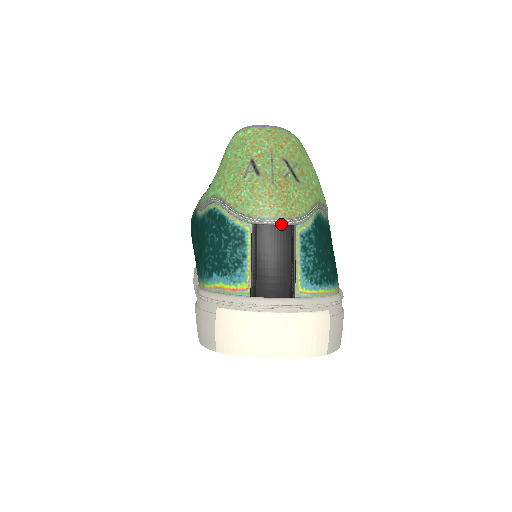
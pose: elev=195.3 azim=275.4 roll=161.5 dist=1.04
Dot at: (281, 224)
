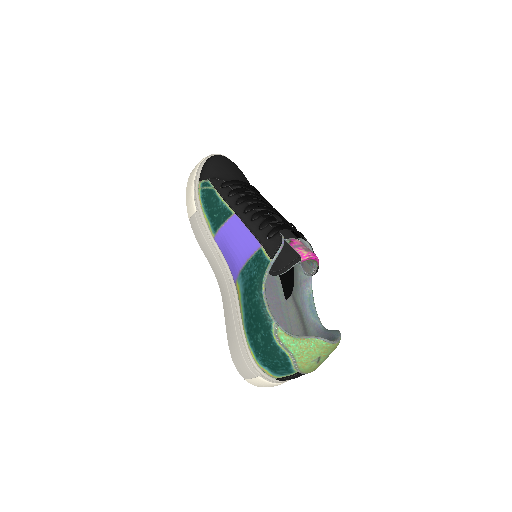
Dot at: occluded
